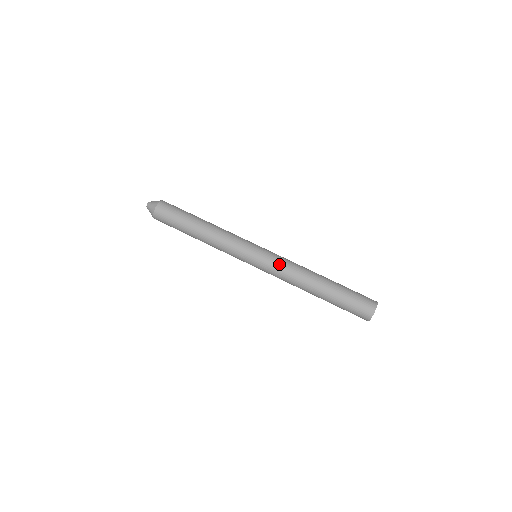
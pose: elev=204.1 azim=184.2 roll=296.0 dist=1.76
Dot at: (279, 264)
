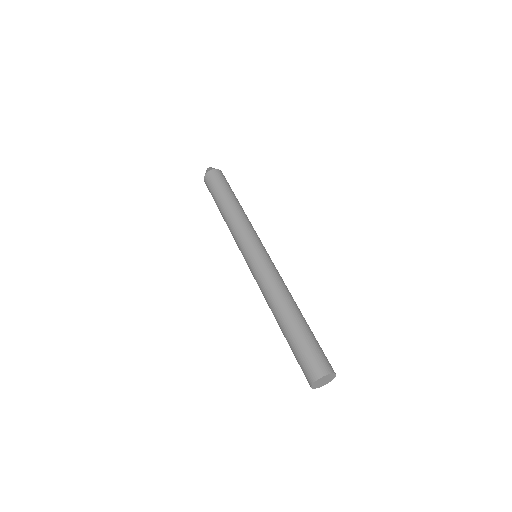
Dot at: (257, 278)
